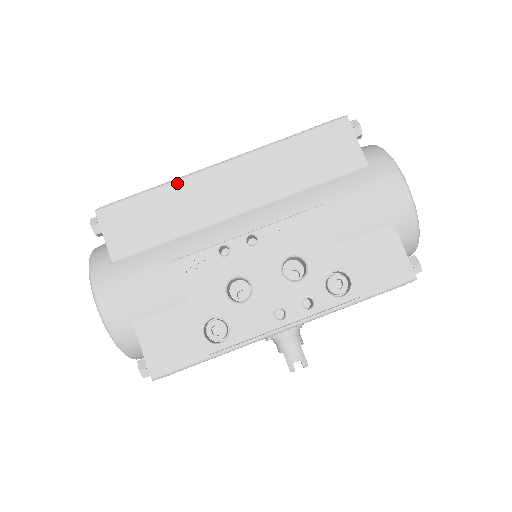
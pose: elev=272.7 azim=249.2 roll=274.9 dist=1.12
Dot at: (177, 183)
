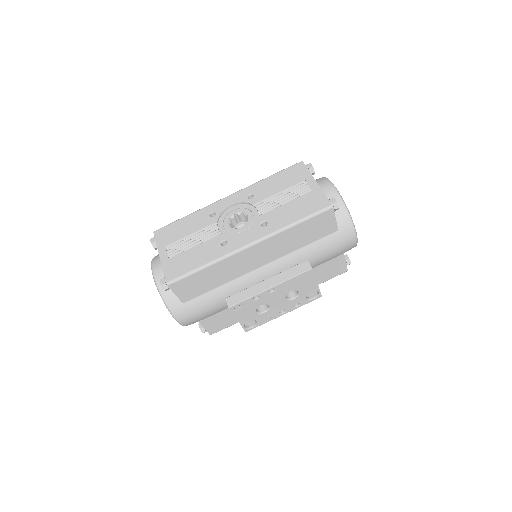
Dot at: (221, 262)
